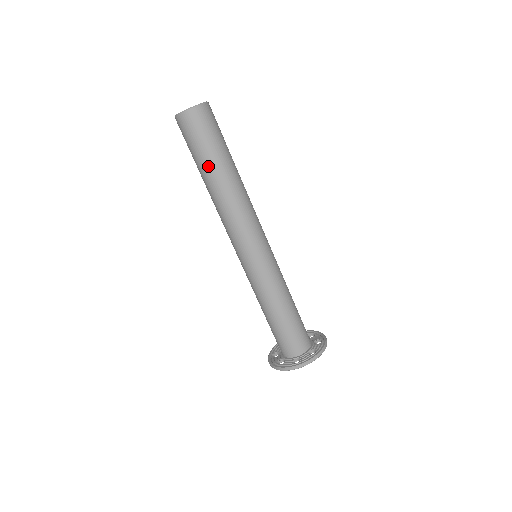
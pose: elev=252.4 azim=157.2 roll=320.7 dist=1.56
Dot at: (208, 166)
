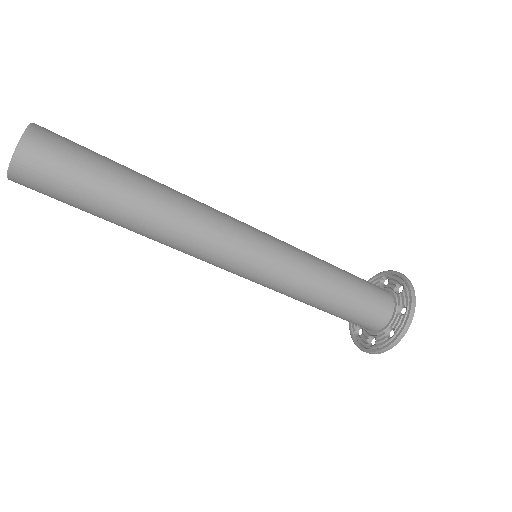
Dot at: (106, 210)
